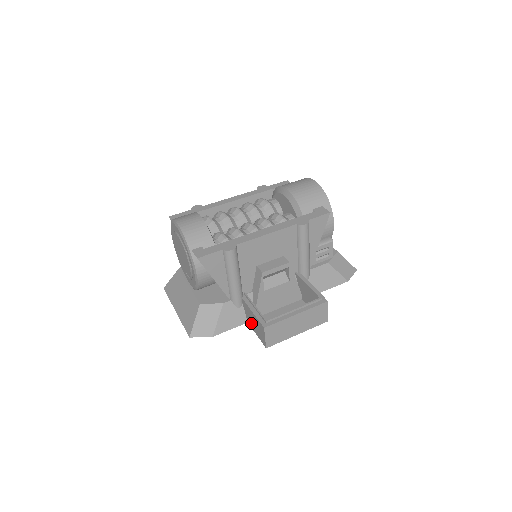
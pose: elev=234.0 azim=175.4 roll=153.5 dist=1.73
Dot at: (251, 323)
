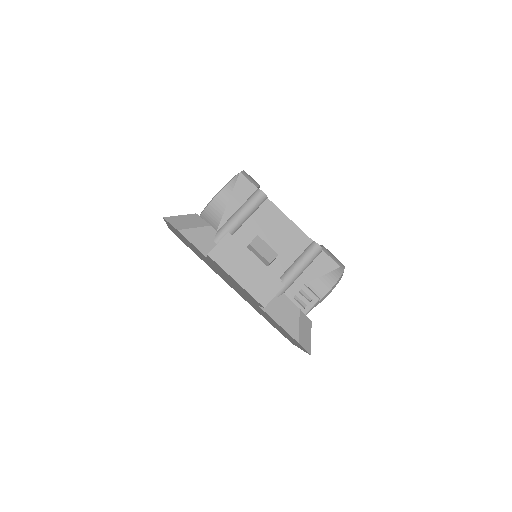
Dot at: occluded
